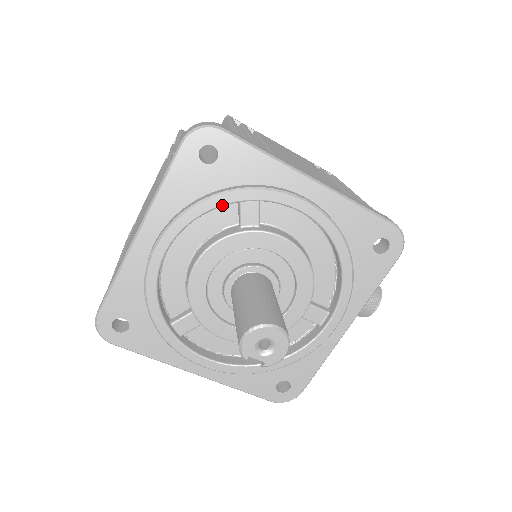
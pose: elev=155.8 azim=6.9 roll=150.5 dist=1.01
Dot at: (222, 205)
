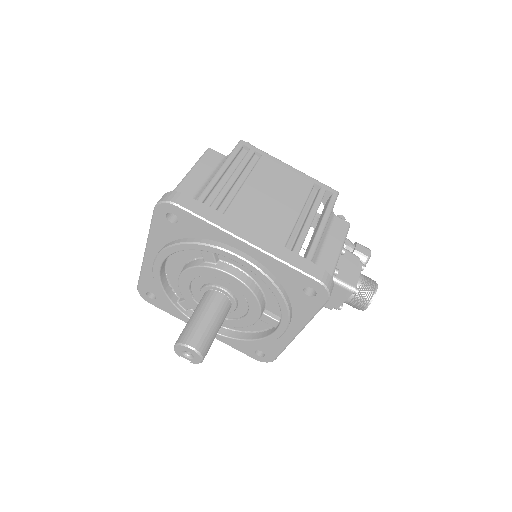
Dot at: occluded
